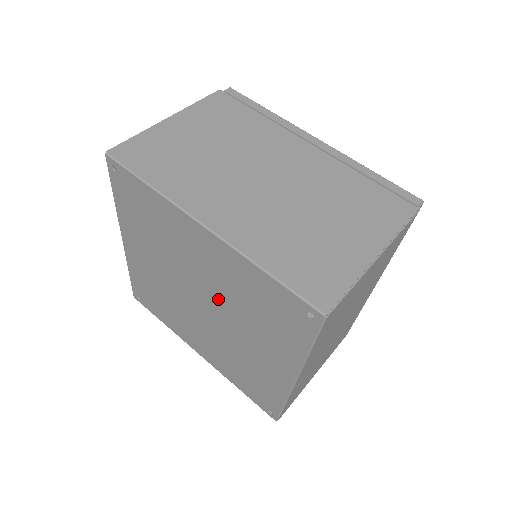
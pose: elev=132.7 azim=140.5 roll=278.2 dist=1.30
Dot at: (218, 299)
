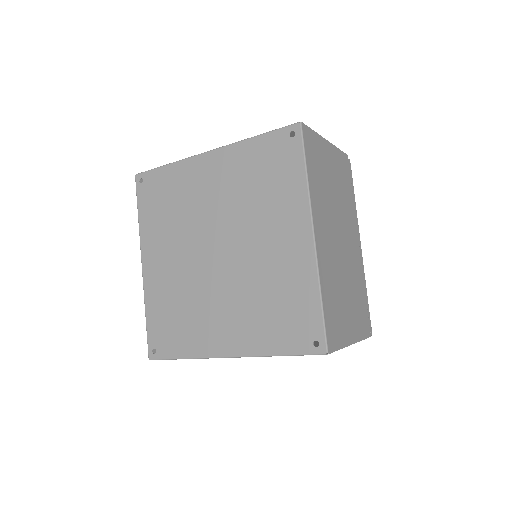
Dot at: (230, 219)
